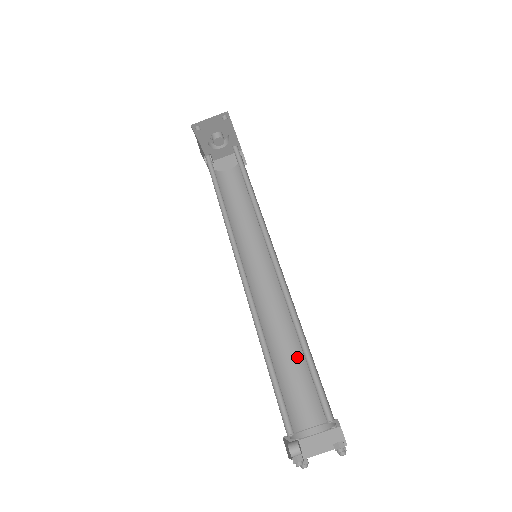
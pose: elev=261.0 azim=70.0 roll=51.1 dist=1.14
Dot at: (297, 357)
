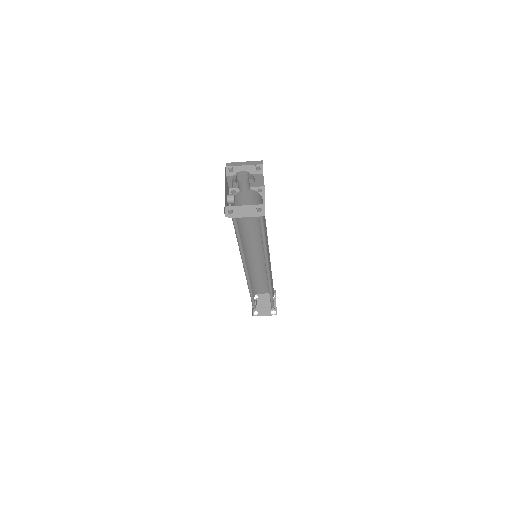
Dot at: (264, 276)
